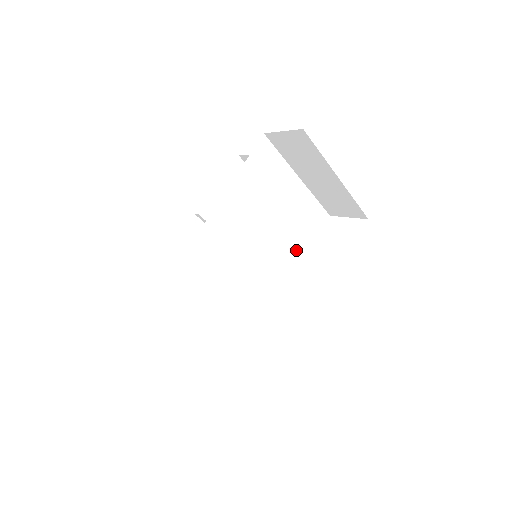
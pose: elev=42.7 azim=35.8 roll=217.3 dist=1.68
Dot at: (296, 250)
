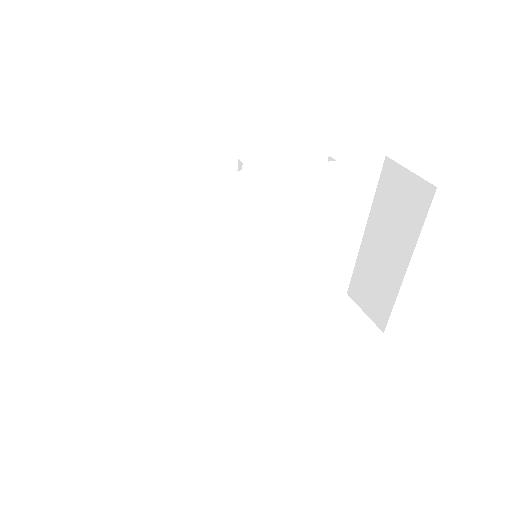
Dot at: (291, 291)
